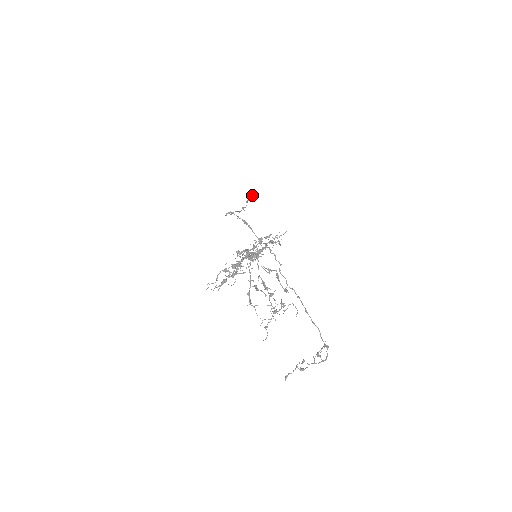
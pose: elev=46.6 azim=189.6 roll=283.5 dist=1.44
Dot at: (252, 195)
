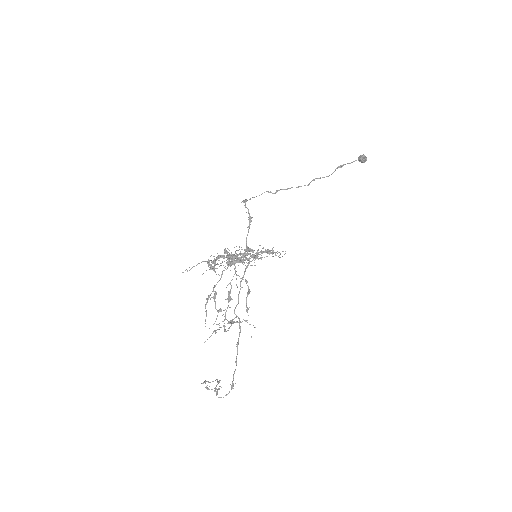
Dot at: (361, 156)
